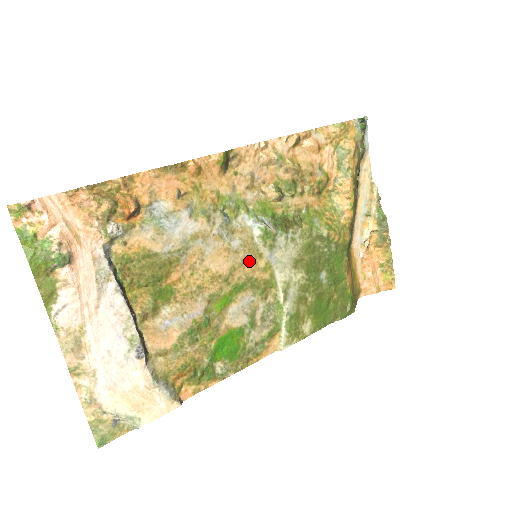
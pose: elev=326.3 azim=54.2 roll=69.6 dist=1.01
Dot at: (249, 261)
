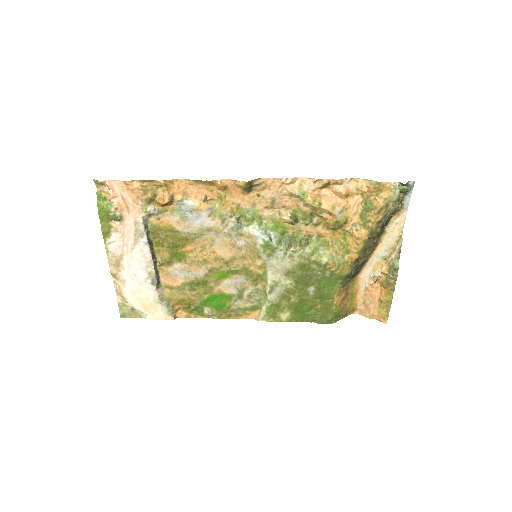
Dot at: (249, 257)
